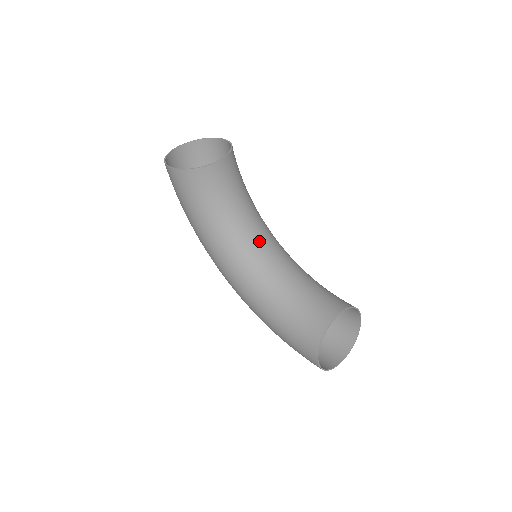
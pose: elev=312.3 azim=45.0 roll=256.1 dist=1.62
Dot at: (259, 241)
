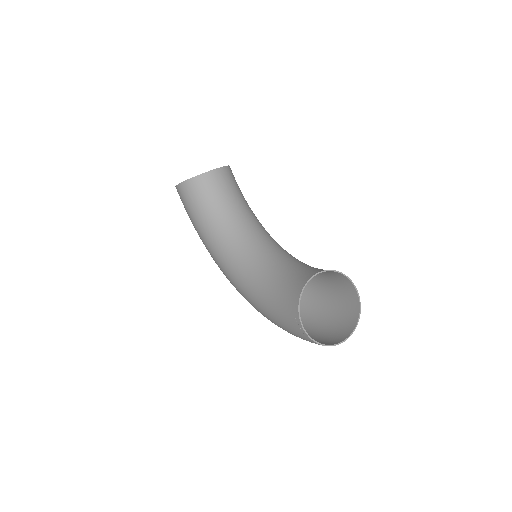
Dot at: (253, 236)
